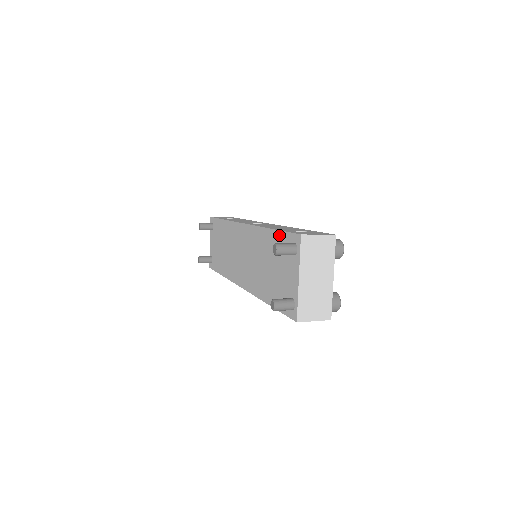
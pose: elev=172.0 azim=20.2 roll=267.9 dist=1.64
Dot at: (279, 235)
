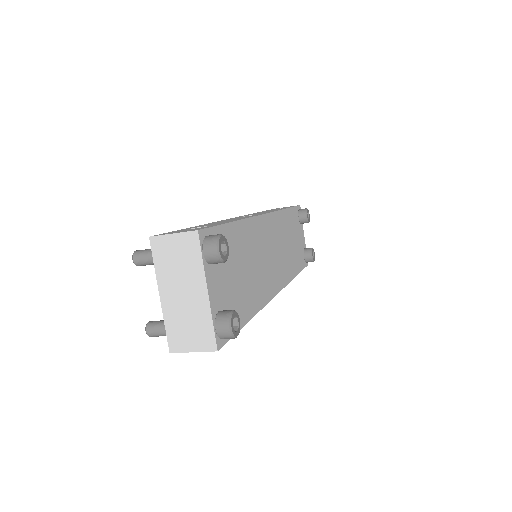
Dot at: occluded
